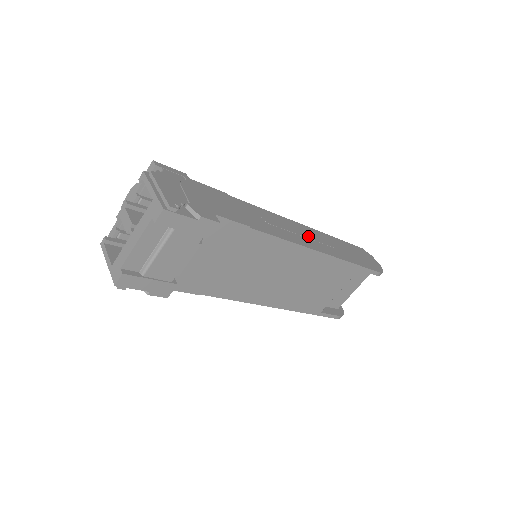
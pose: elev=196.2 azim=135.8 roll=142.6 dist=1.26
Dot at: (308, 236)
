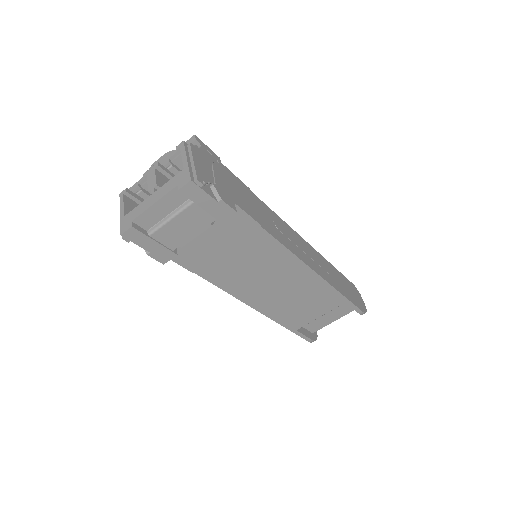
Dot at: (310, 255)
